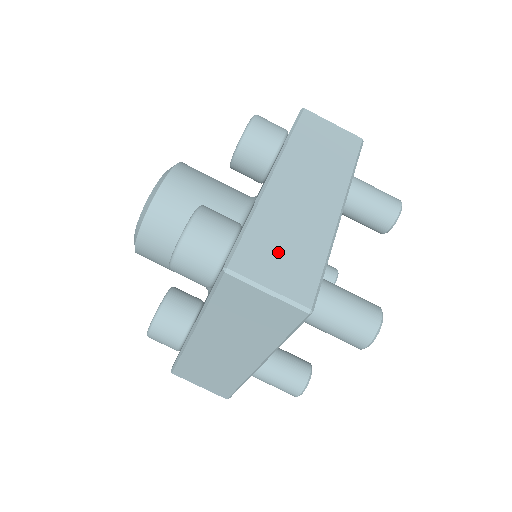
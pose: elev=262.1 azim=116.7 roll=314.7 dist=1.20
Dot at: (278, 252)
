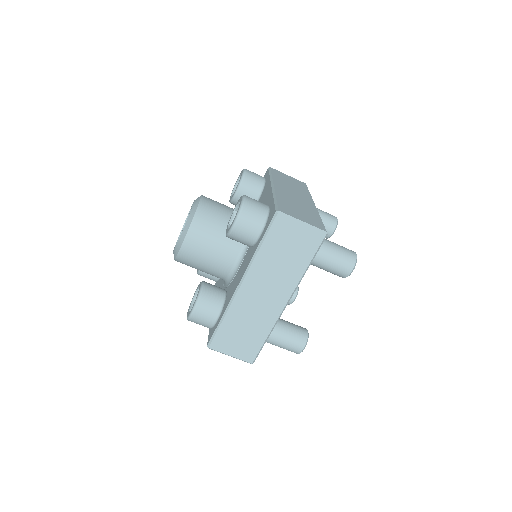
Dot at: (238, 337)
